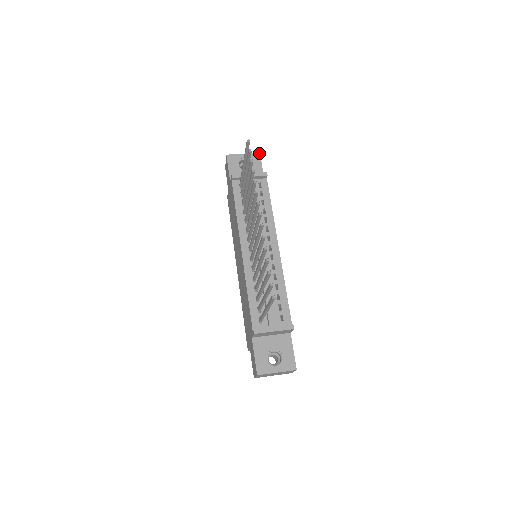
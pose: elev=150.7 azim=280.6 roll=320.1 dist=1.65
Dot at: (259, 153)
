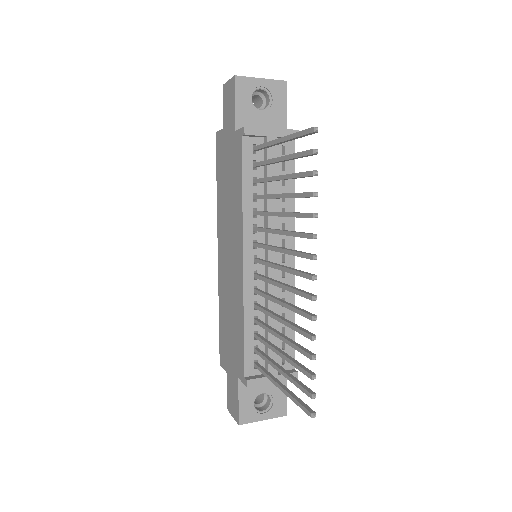
Dot at: (286, 81)
